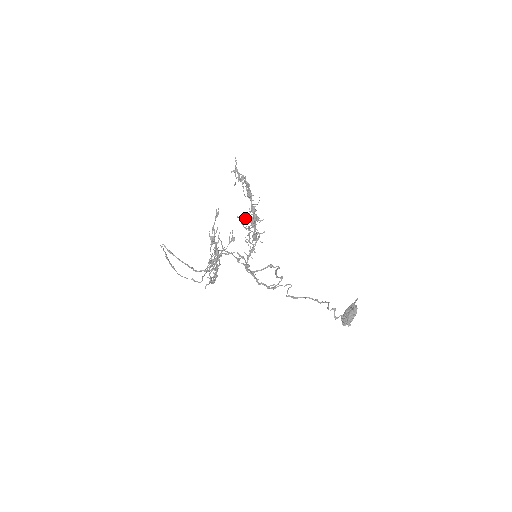
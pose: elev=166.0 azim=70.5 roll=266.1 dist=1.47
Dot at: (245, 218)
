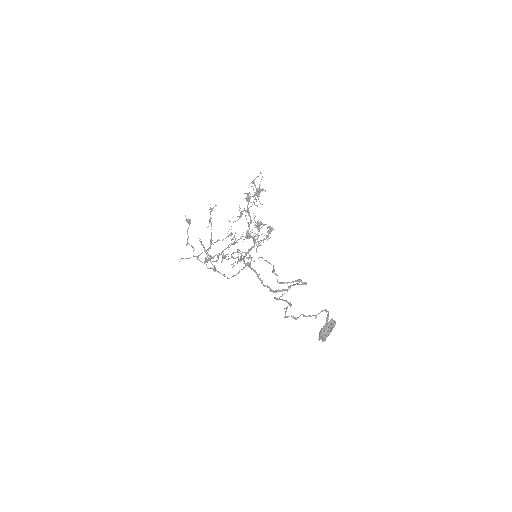
Dot at: (272, 229)
